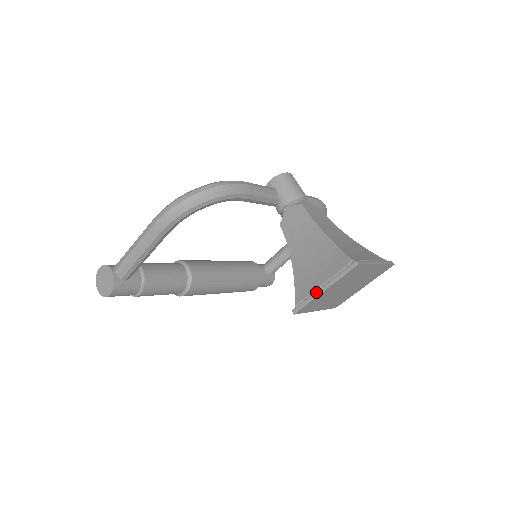
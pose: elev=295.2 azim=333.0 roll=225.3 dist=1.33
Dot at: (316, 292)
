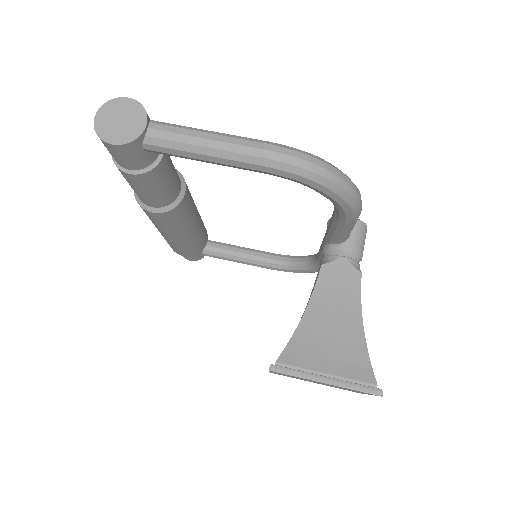
Dot at: (315, 375)
